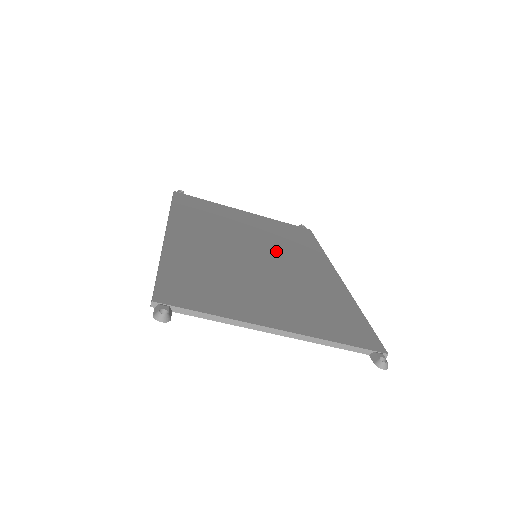
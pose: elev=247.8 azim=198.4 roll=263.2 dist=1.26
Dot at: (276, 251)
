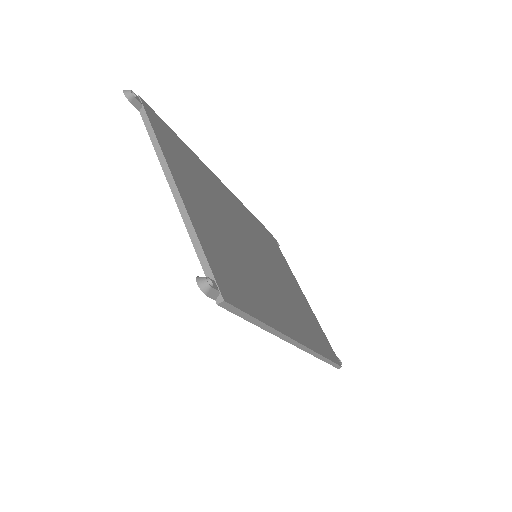
Dot at: (278, 283)
